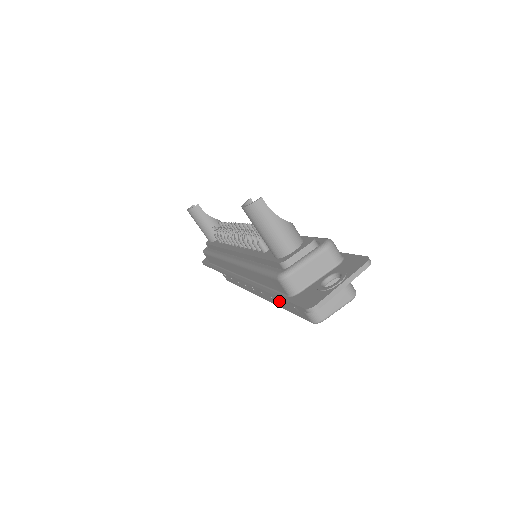
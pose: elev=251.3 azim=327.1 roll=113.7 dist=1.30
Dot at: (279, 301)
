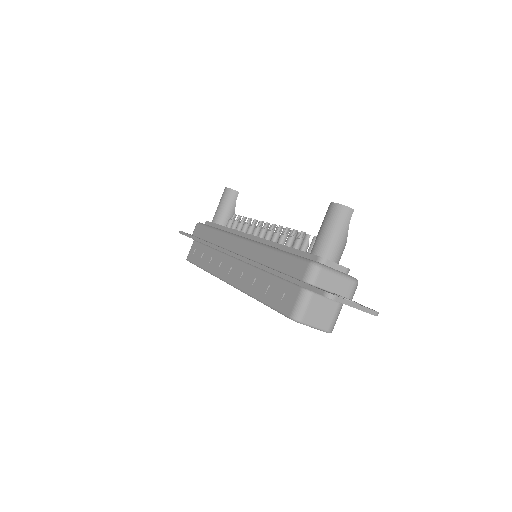
Dot at: (262, 289)
